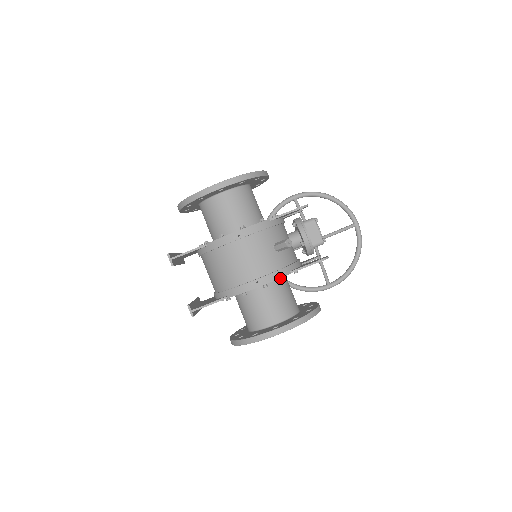
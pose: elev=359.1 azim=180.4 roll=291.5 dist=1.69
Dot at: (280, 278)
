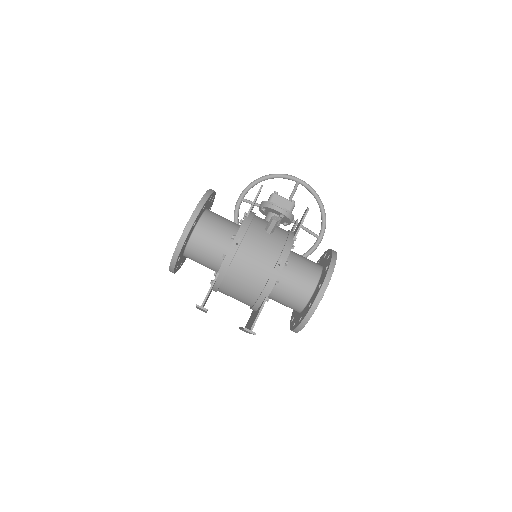
Dot at: occluded
